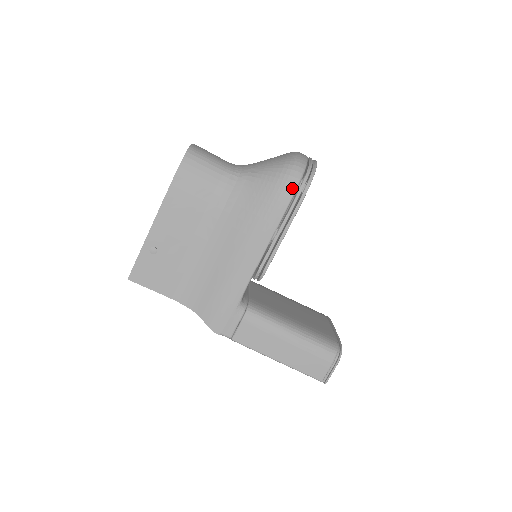
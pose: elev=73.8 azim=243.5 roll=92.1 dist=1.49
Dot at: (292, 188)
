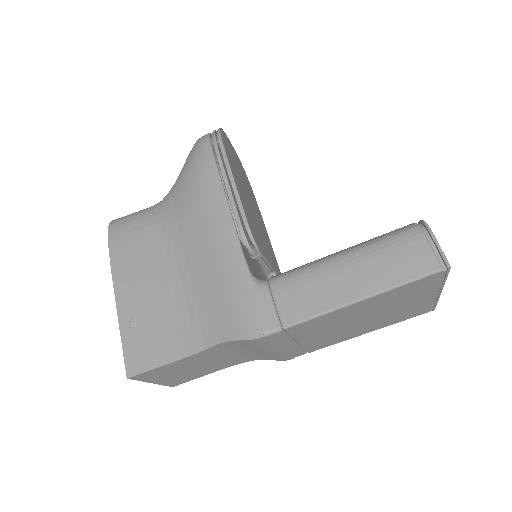
Dot at: (206, 147)
